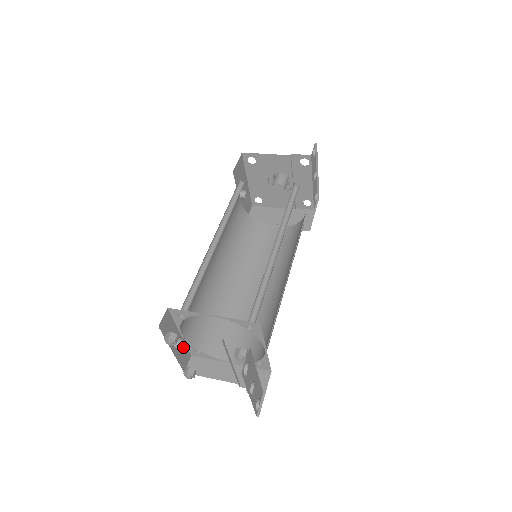
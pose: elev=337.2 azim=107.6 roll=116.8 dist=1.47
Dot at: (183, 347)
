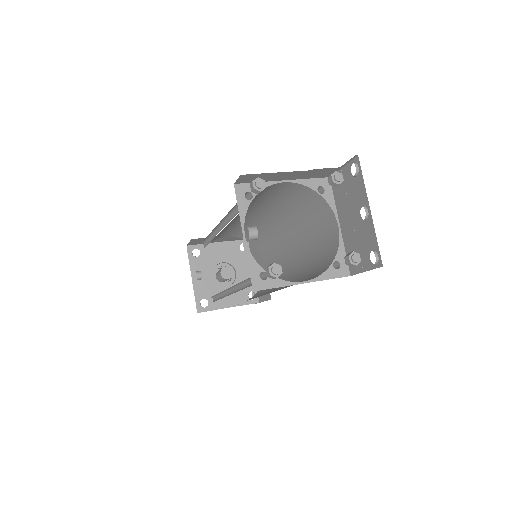
Dot at: (257, 237)
